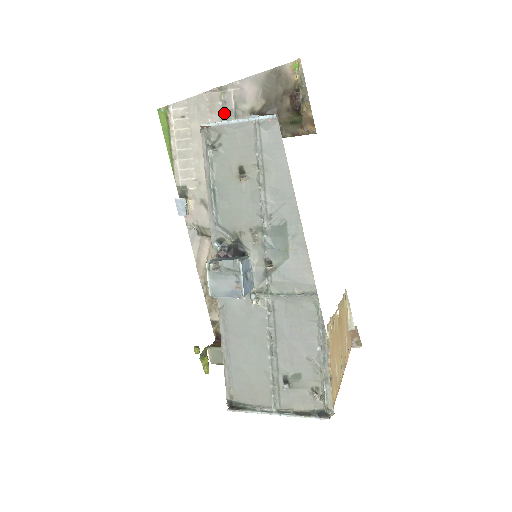
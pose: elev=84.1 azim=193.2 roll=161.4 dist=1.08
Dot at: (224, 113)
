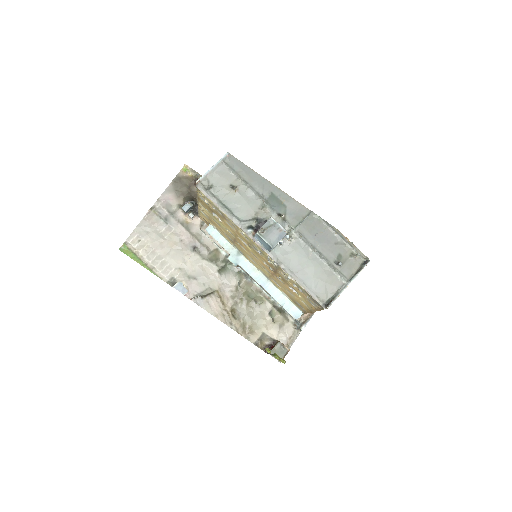
Dot at: (164, 220)
